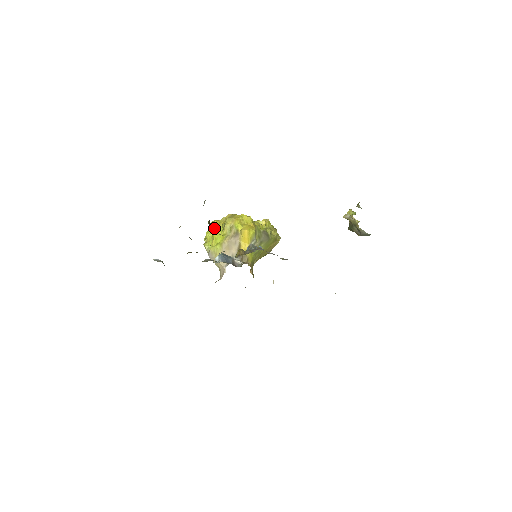
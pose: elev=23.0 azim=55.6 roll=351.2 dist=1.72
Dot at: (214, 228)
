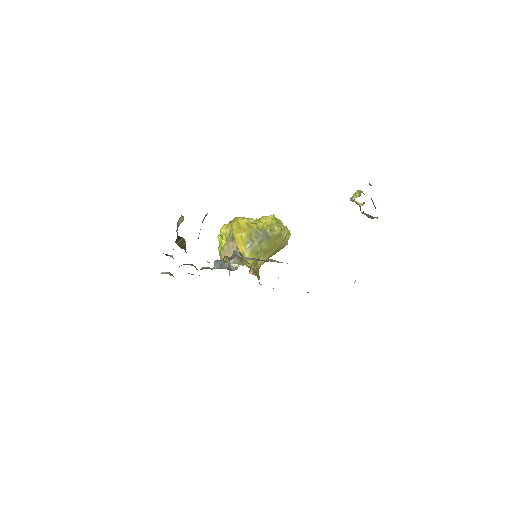
Dot at: (220, 233)
